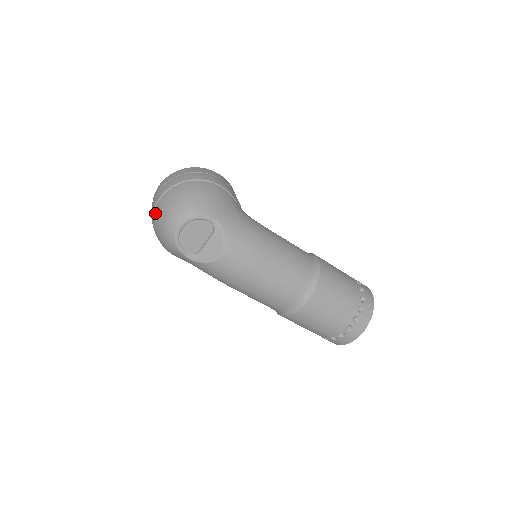
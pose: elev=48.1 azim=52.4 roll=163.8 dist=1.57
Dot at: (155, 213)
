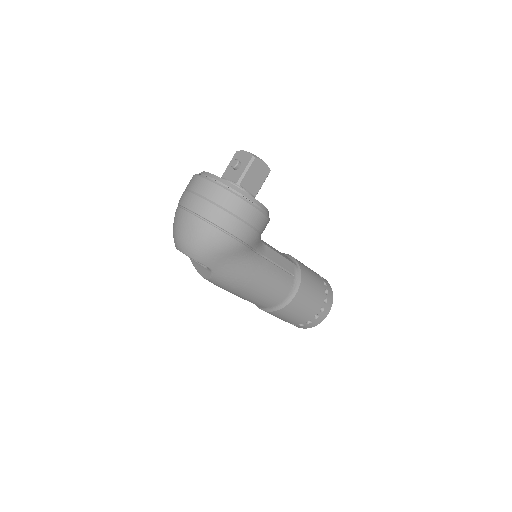
Dot at: (177, 212)
